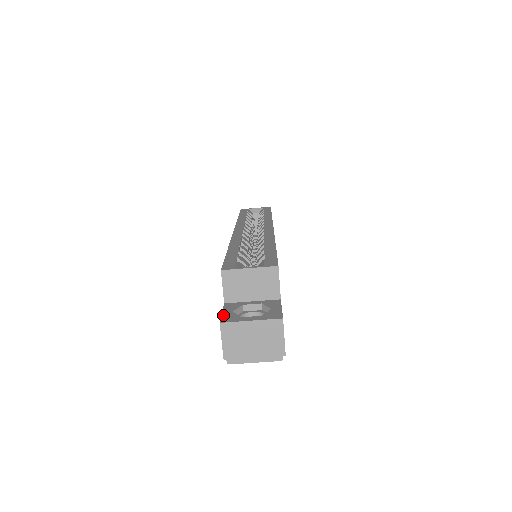
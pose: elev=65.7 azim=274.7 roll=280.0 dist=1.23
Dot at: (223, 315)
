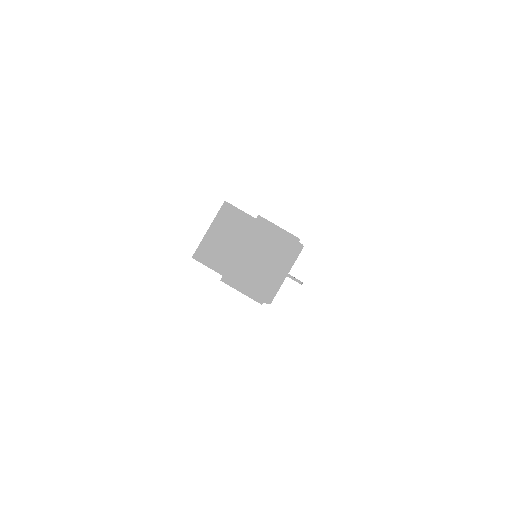
Dot at: occluded
